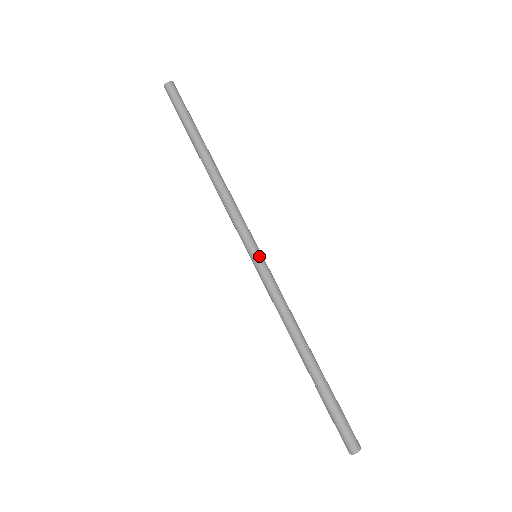
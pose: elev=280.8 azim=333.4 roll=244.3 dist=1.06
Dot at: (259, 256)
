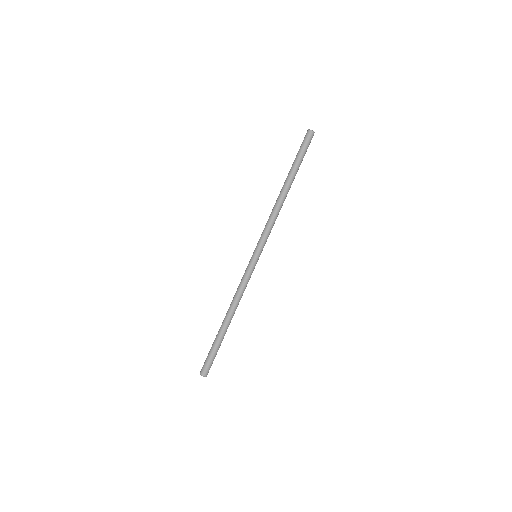
Dot at: (256, 258)
